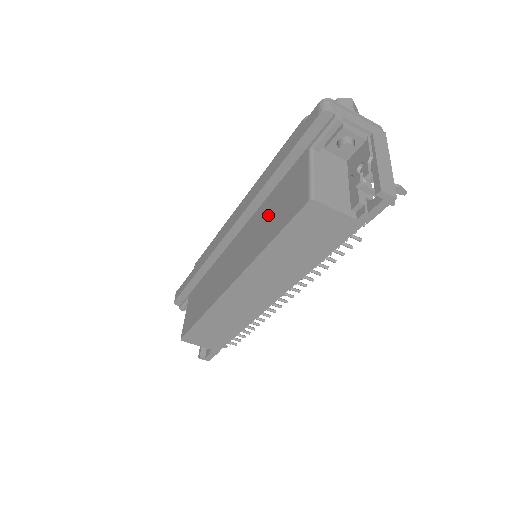
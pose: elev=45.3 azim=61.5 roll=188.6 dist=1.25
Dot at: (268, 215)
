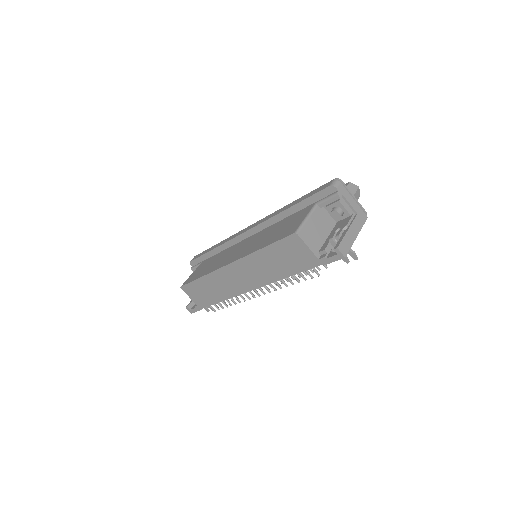
Dot at: (273, 232)
